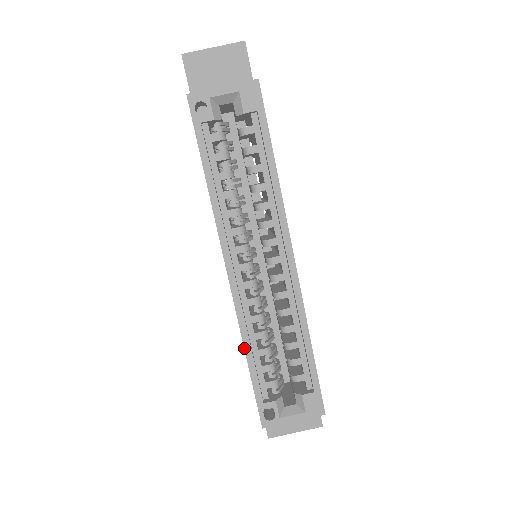
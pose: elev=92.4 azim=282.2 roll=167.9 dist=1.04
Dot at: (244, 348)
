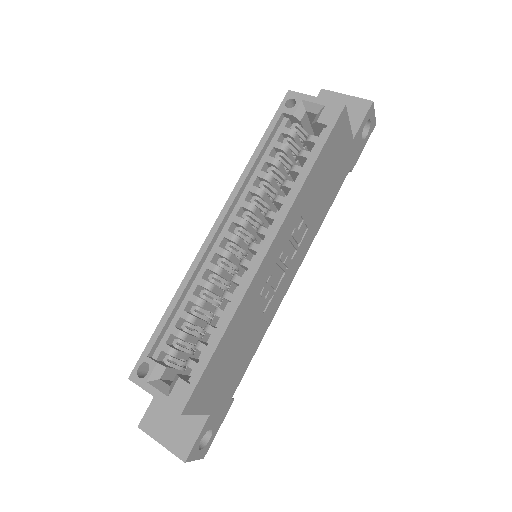
Dot at: (174, 296)
